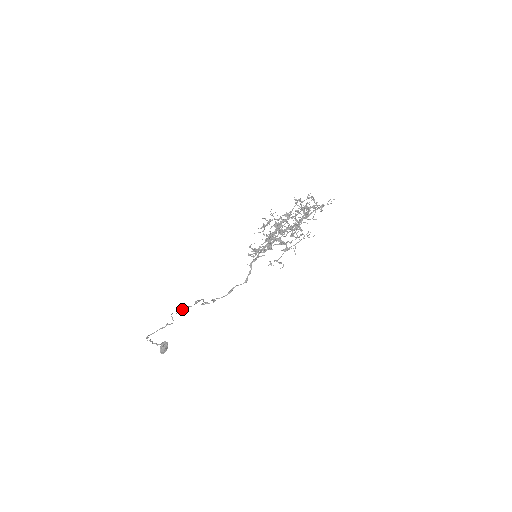
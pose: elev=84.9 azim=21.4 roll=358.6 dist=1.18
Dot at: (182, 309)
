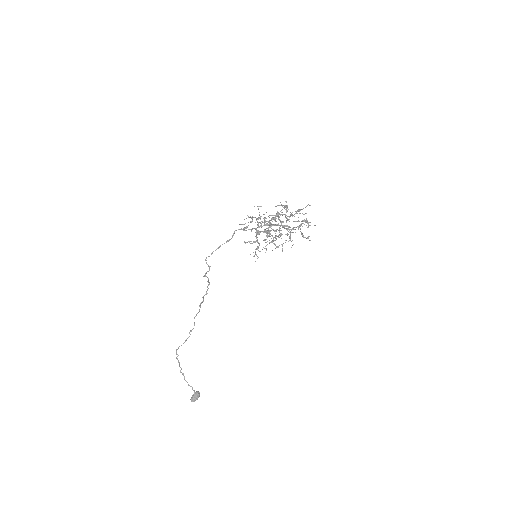
Dot at: (199, 306)
